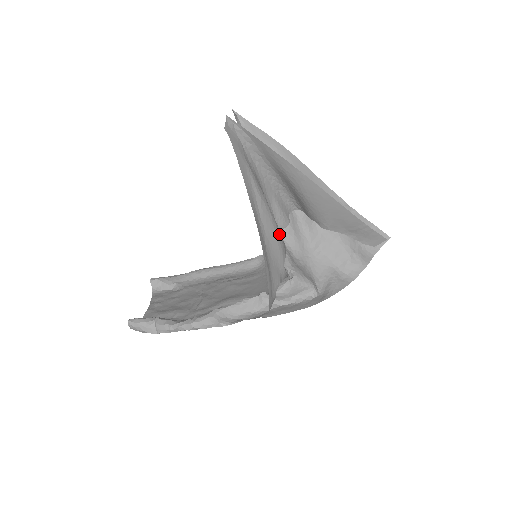
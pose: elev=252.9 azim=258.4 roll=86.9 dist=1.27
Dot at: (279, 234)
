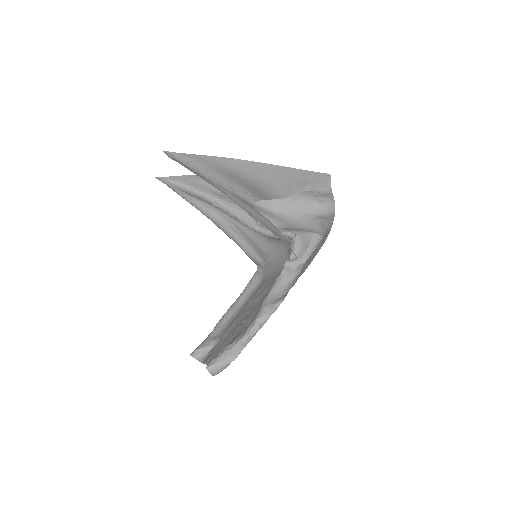
Dot at: (261, 214)
